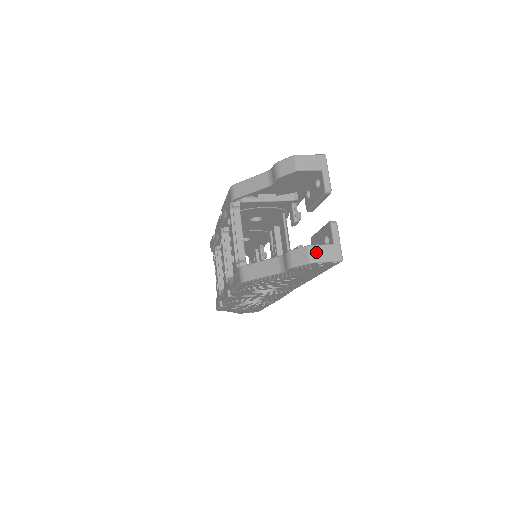
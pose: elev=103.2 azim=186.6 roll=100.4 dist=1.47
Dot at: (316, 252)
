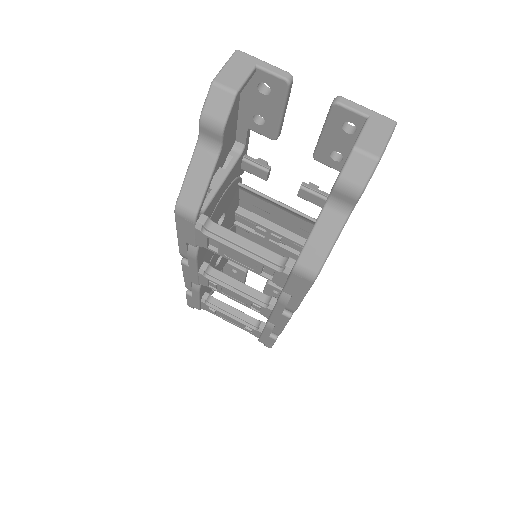
Dot at: (368, 144)
